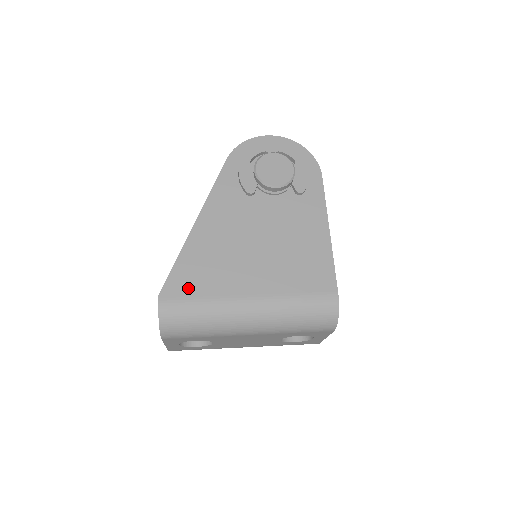
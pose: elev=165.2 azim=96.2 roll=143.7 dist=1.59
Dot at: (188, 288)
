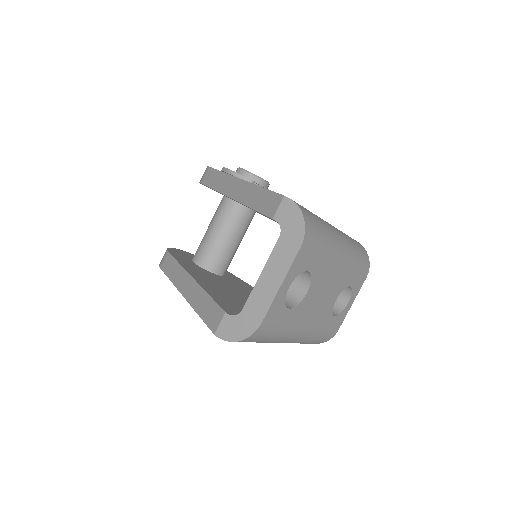
Dot at: occluded
